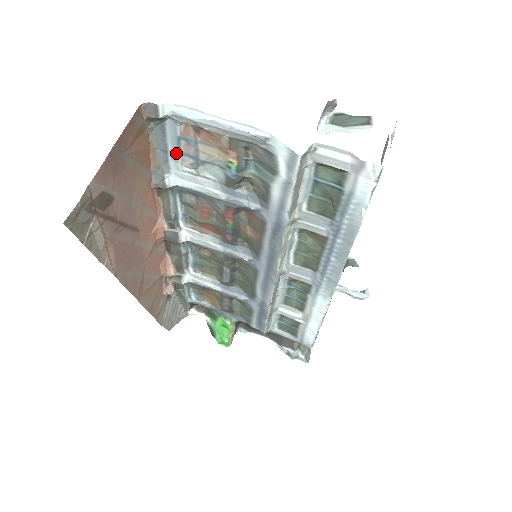
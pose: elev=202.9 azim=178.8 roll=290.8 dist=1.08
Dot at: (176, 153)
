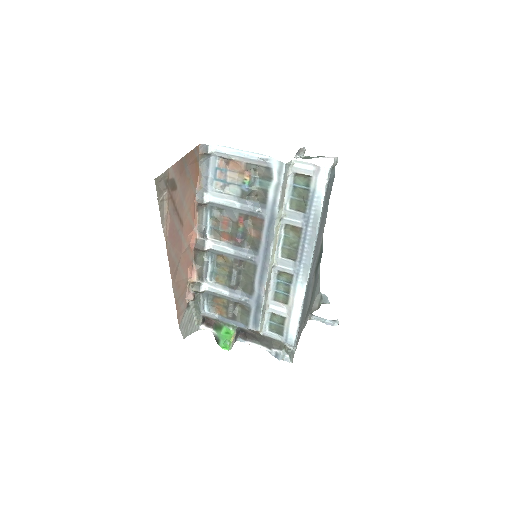
Dot at: (213, 179)
